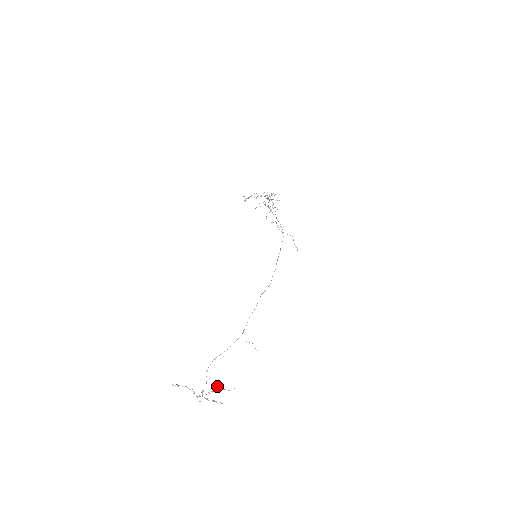
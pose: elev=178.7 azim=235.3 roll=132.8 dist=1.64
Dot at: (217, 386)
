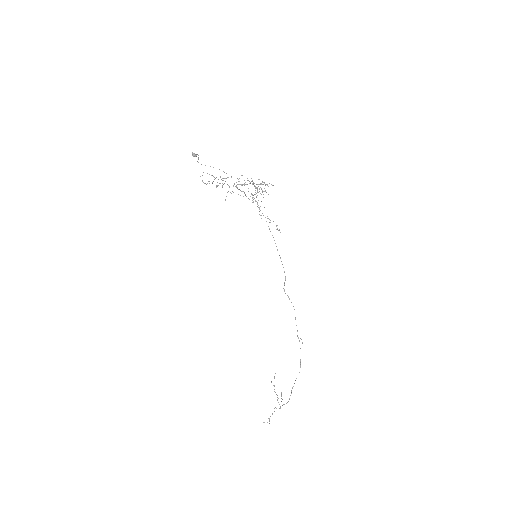
Dot at: (271, 382)
